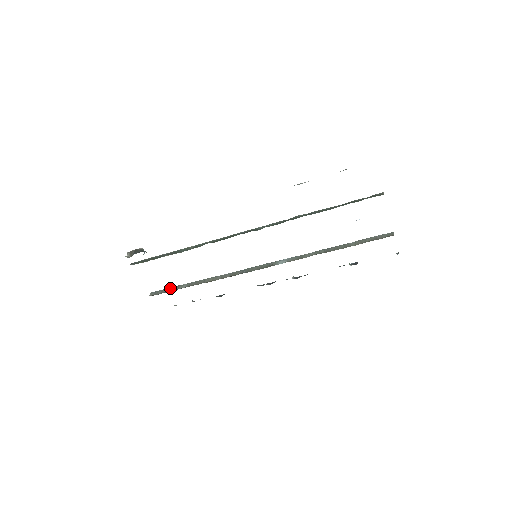
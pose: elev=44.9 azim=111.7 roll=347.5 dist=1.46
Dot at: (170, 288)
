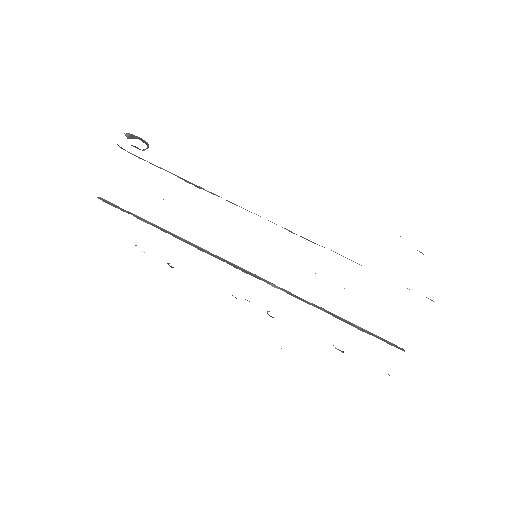
Dot at: (128, 211)
